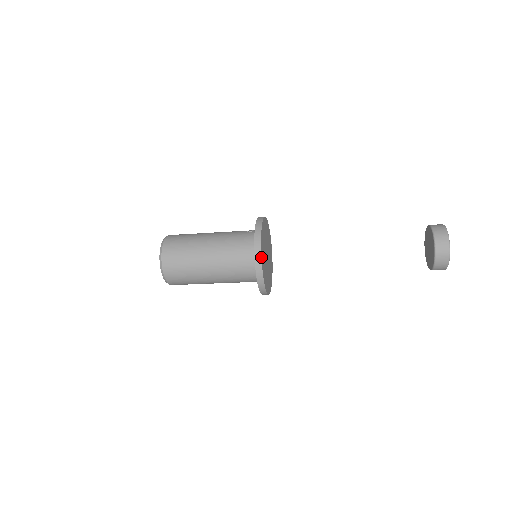
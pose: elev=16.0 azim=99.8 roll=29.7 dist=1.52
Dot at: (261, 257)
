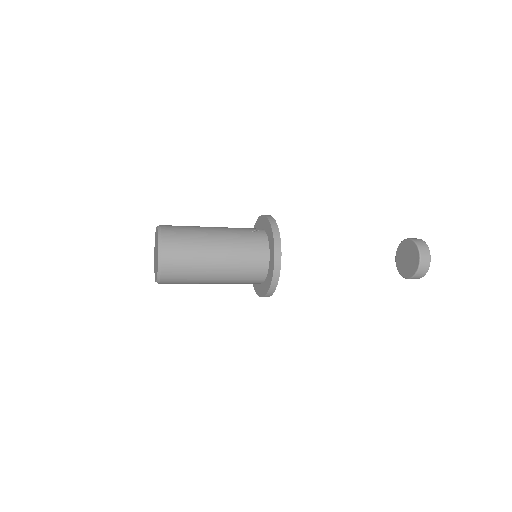
Dot at: (280, 267)
